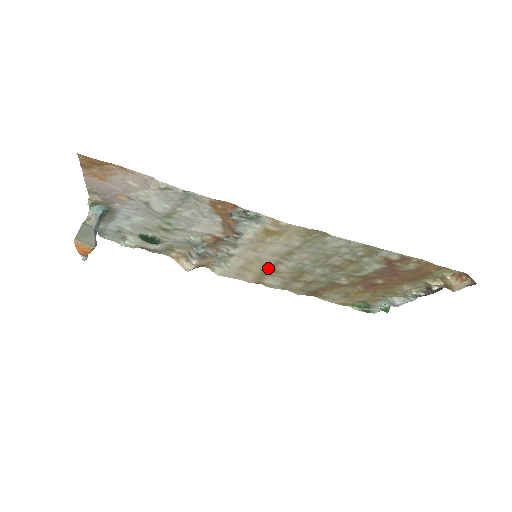
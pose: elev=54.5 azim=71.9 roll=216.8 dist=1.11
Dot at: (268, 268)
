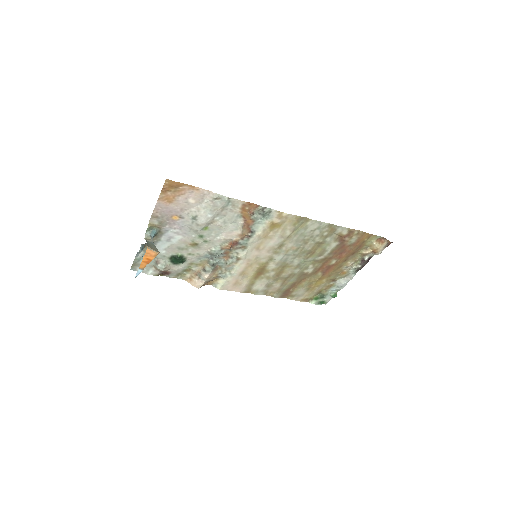
Dot at: (260, 269)
